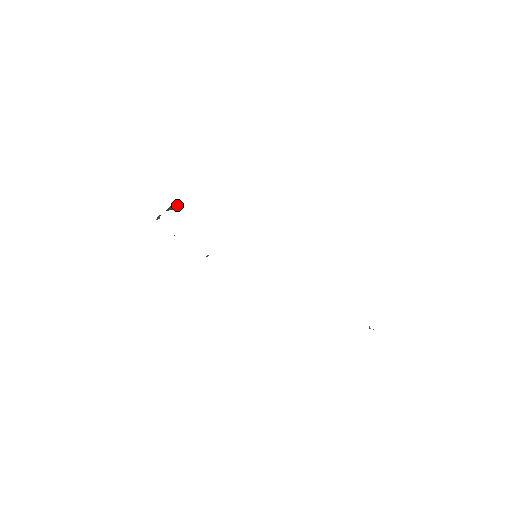
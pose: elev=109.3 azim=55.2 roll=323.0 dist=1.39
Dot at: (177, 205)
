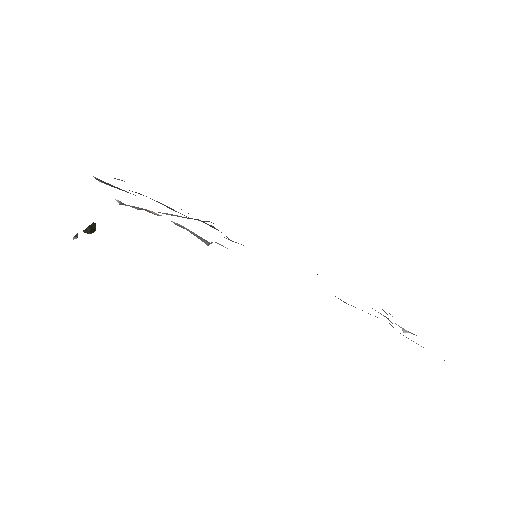
Dot at: (95, 228)
